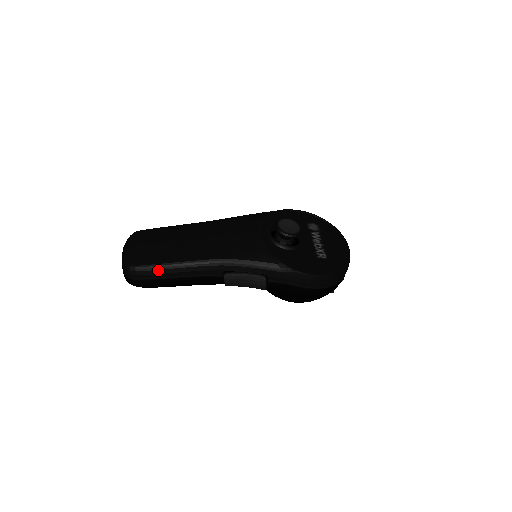
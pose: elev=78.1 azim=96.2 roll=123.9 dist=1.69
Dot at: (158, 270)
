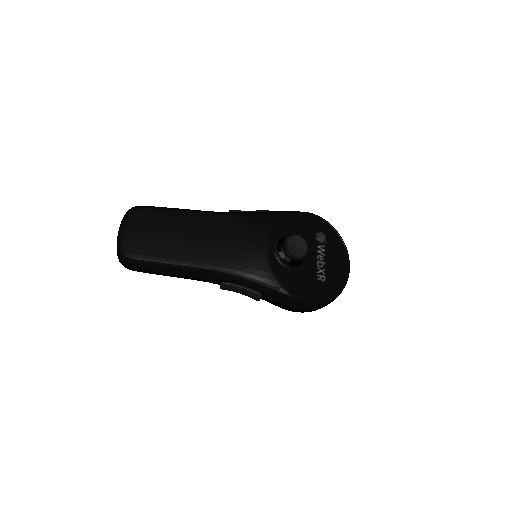
Dot at: (155, 266)
